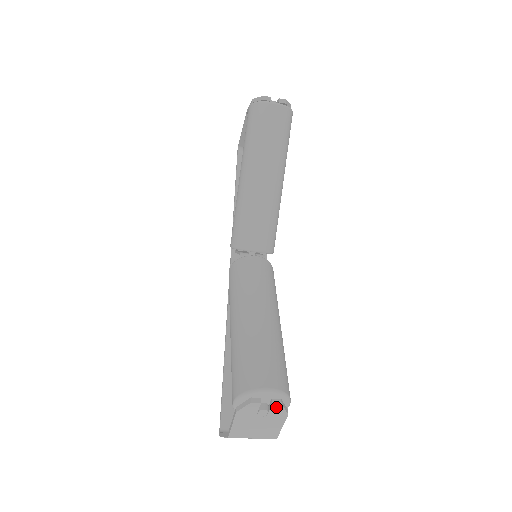
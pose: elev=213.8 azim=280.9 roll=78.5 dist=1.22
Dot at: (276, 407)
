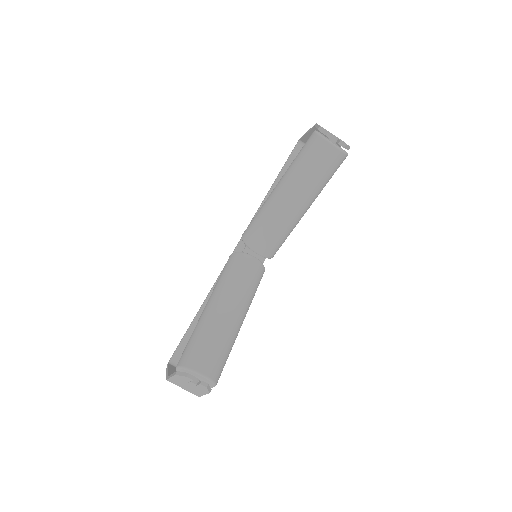
Dot at: (203, 386)
